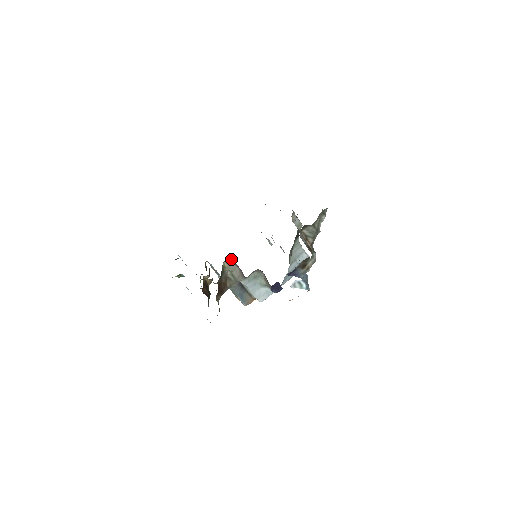
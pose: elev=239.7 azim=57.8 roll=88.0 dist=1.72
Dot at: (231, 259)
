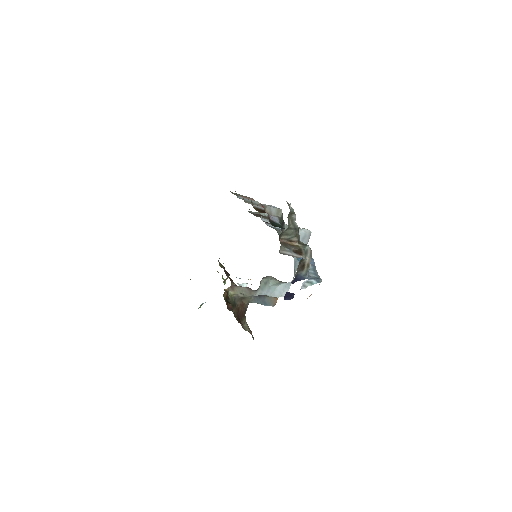
Dot at: (233, 285)
